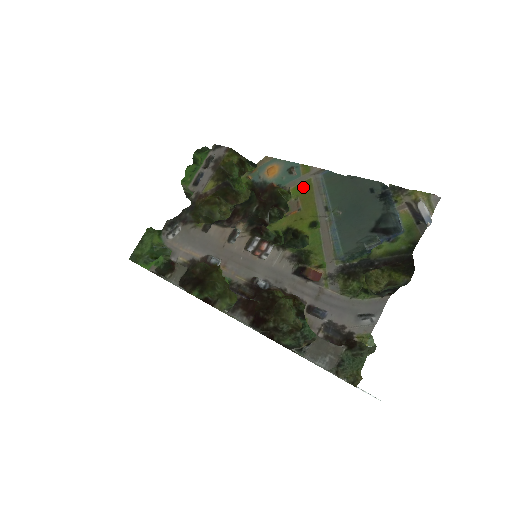
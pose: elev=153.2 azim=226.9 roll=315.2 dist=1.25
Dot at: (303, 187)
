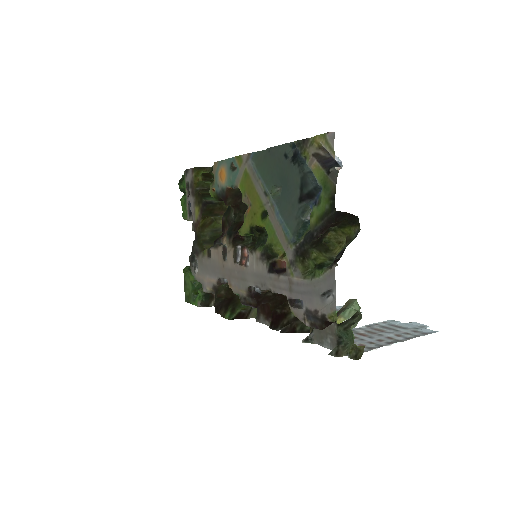
Dot at: (244, 180)
